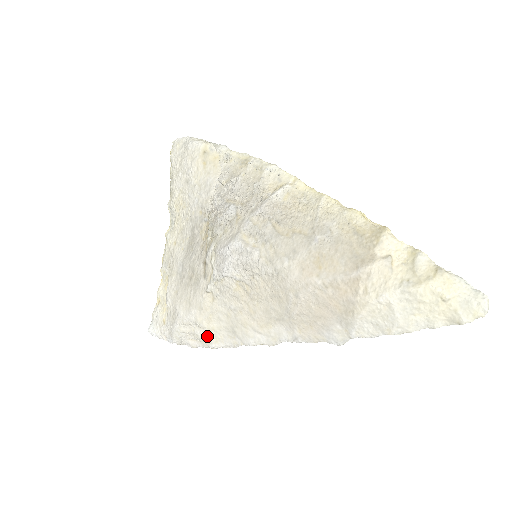
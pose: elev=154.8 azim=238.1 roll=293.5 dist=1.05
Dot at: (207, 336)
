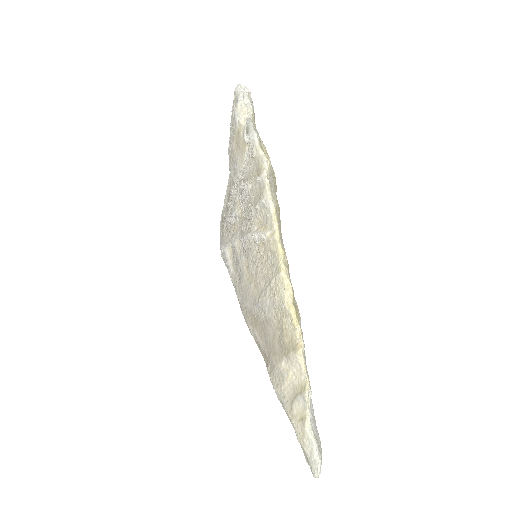
Dot at: occluded
